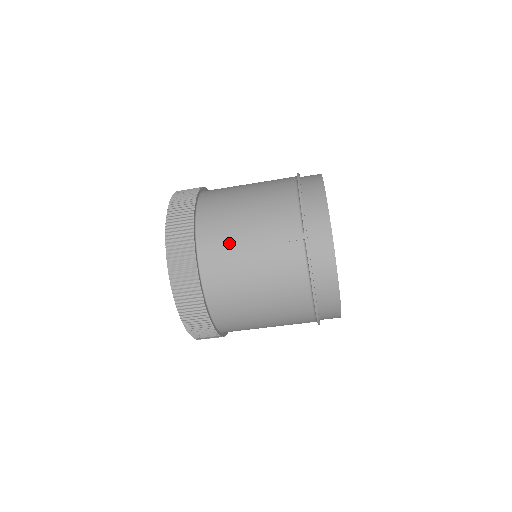
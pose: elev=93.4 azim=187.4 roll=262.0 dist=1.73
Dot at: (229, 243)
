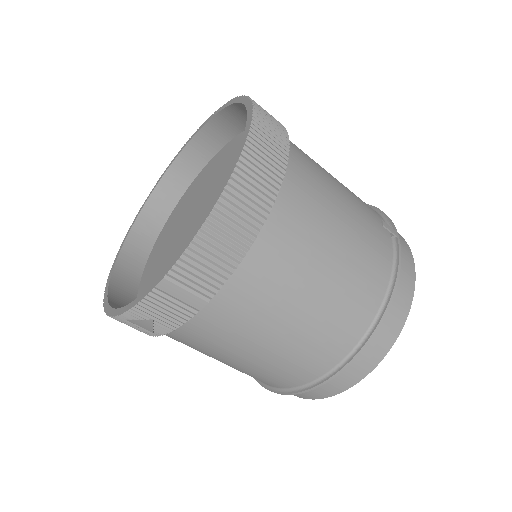
Dot at: (321, 175)
